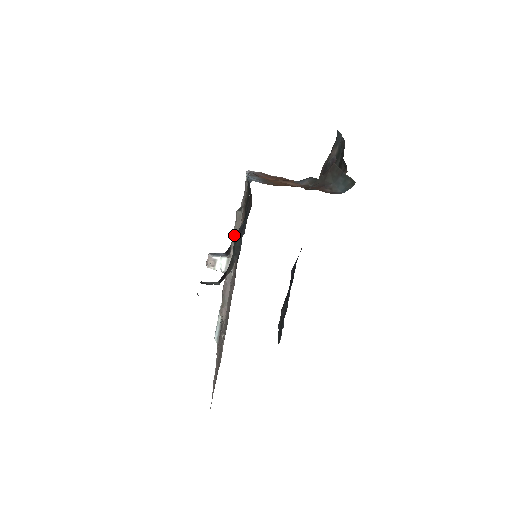
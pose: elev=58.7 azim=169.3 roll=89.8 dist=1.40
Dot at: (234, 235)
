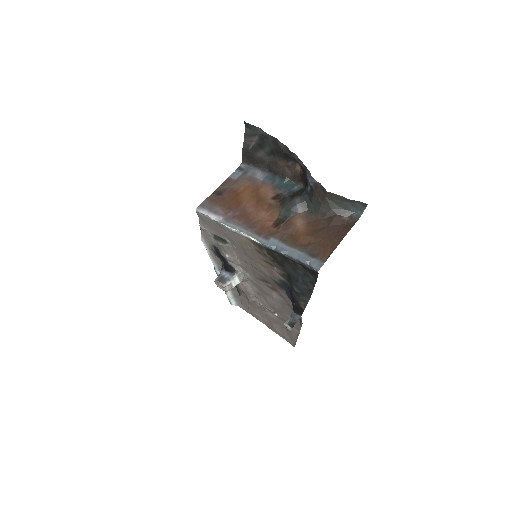
Dot at: (230, 259)
